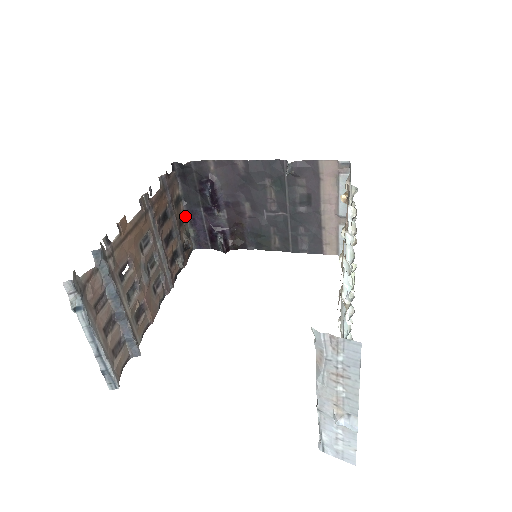
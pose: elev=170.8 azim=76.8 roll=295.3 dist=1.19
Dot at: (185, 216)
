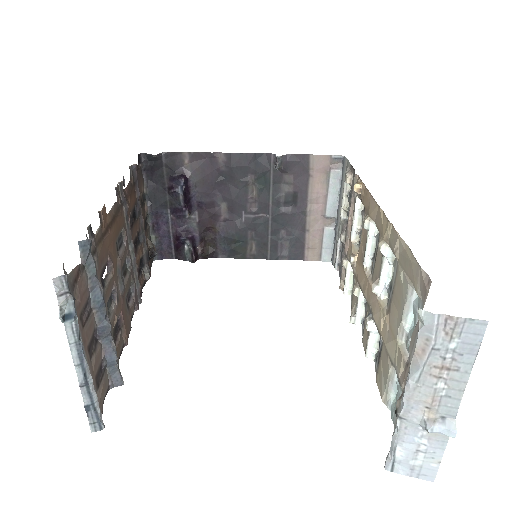
Dot at: (147, 219)
